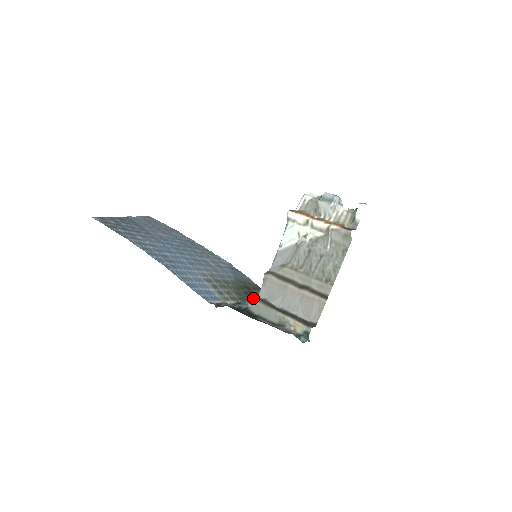
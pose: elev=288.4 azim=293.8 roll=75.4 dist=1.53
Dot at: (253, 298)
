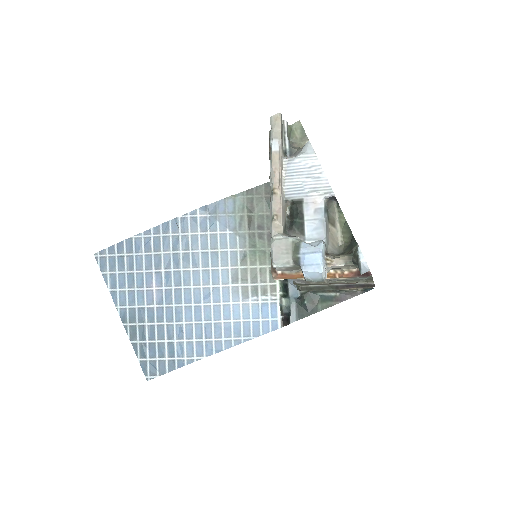
Dot at: occluded
